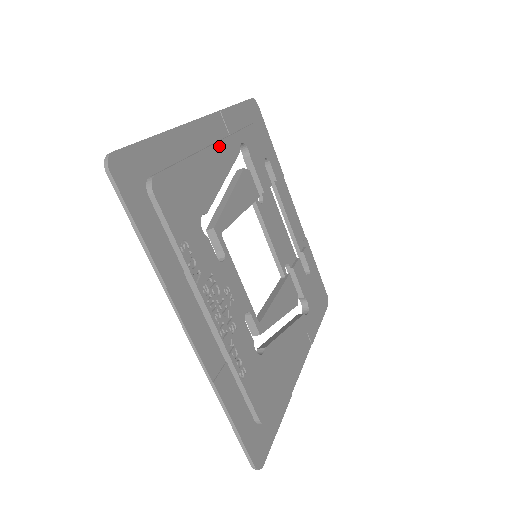
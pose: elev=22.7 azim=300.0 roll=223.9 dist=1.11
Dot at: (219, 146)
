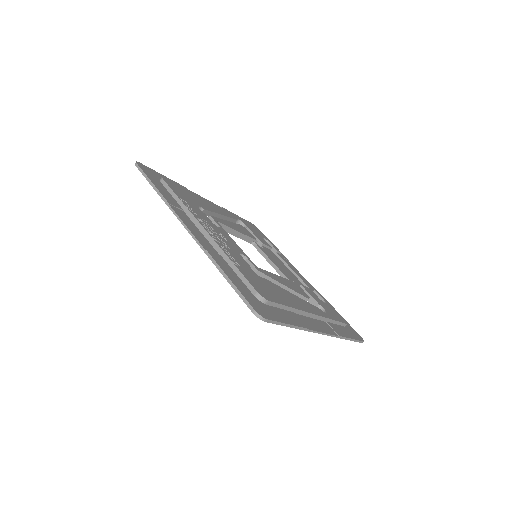
Dot at: (218, 207)
